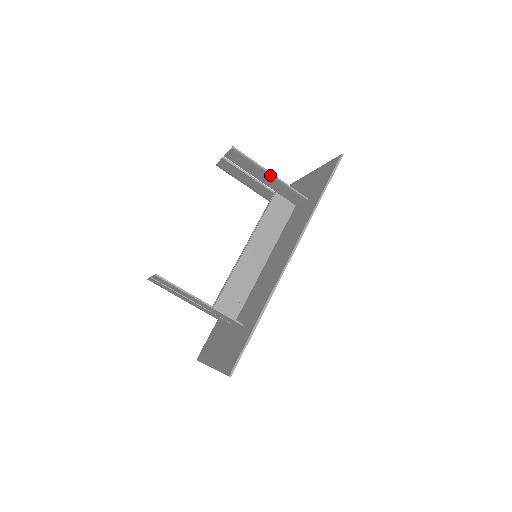
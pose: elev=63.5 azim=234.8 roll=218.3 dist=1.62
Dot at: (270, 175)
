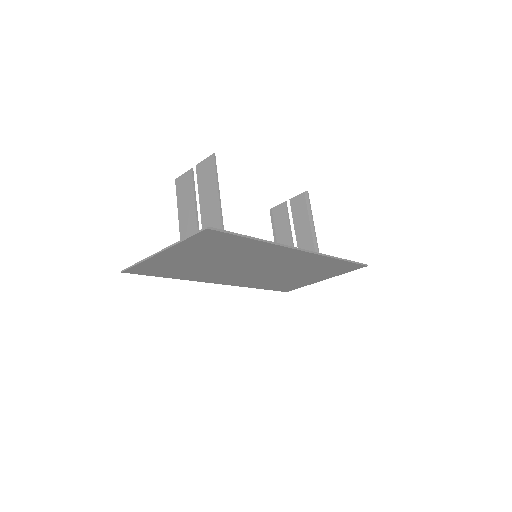
Dot at: (312, 229)
